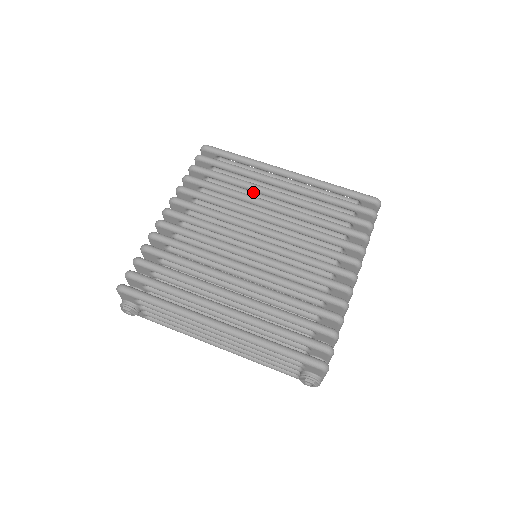
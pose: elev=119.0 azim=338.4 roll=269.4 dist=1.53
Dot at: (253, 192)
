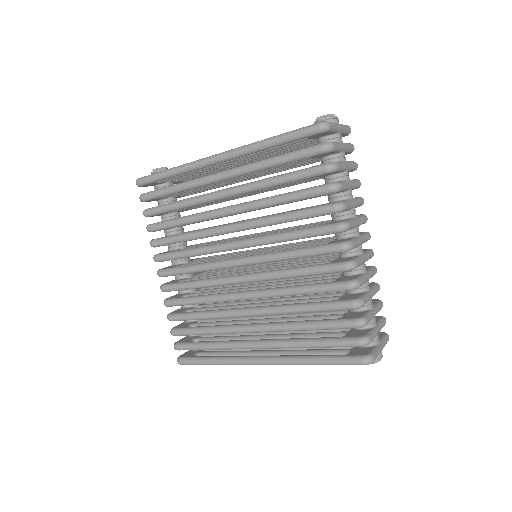
Dot at: occluded
